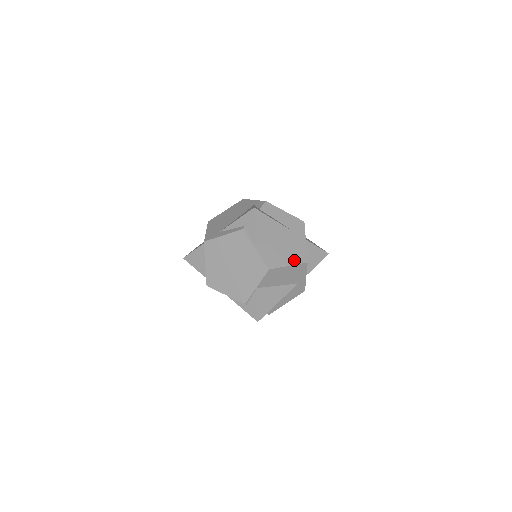
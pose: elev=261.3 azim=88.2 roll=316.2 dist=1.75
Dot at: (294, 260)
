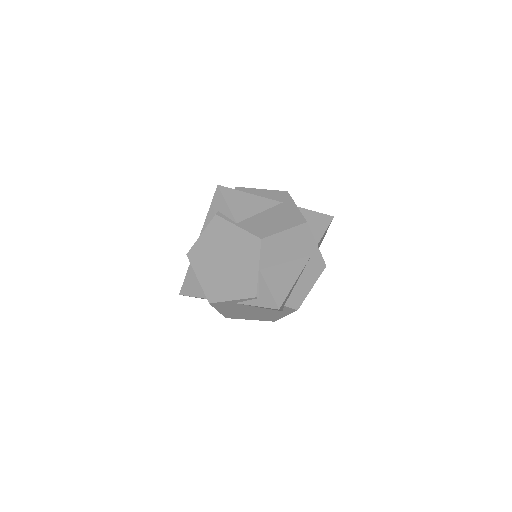
Dot at: (289, 224)
